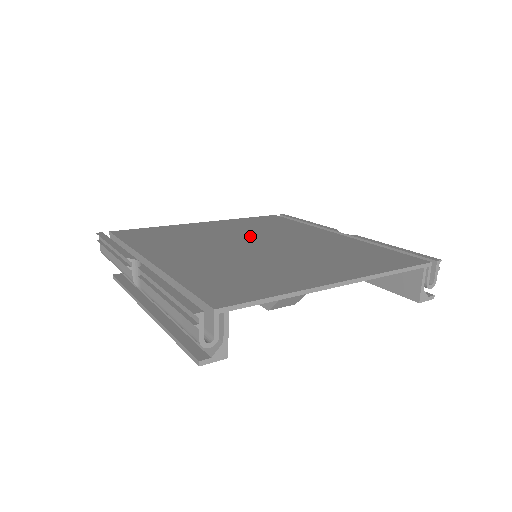
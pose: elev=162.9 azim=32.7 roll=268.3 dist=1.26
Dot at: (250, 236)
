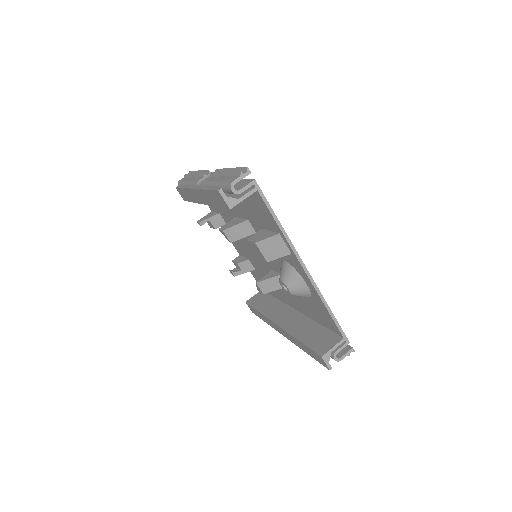
Dot at: occluded
